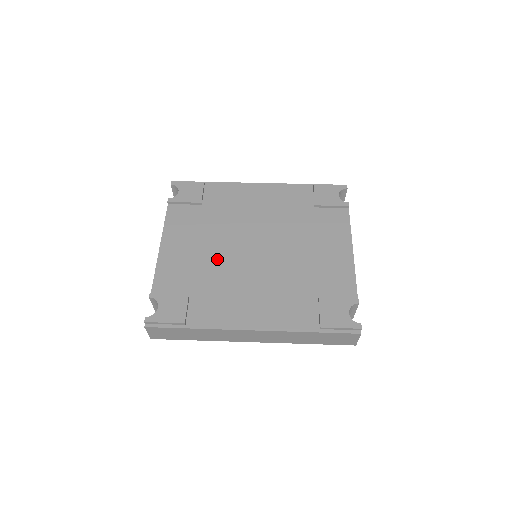
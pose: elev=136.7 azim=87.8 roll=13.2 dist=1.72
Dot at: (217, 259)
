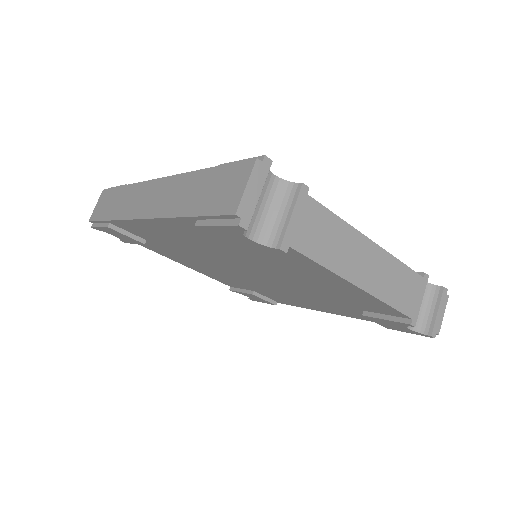
Dot at: occluded
